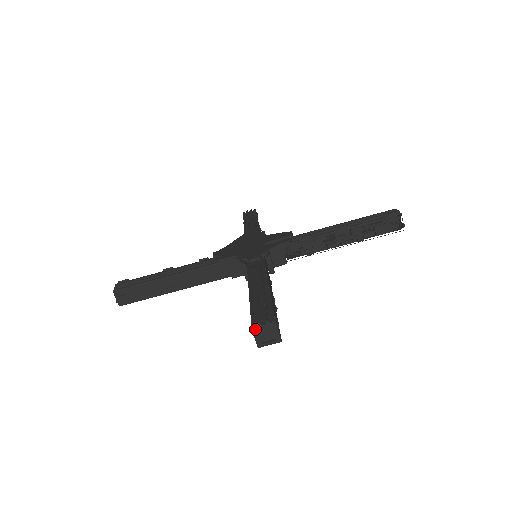
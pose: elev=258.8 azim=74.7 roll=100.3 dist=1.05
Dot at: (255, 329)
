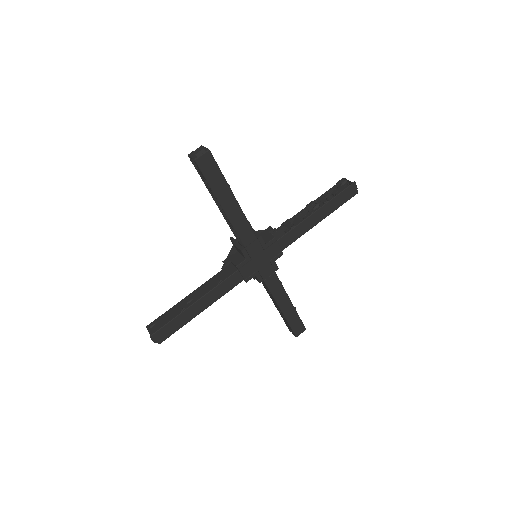
Dot at: (190, 154)
